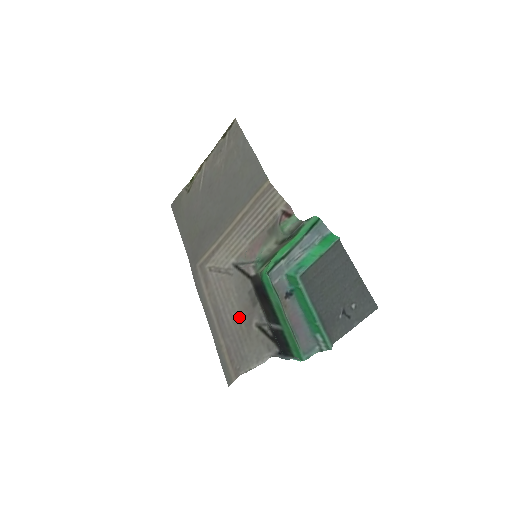
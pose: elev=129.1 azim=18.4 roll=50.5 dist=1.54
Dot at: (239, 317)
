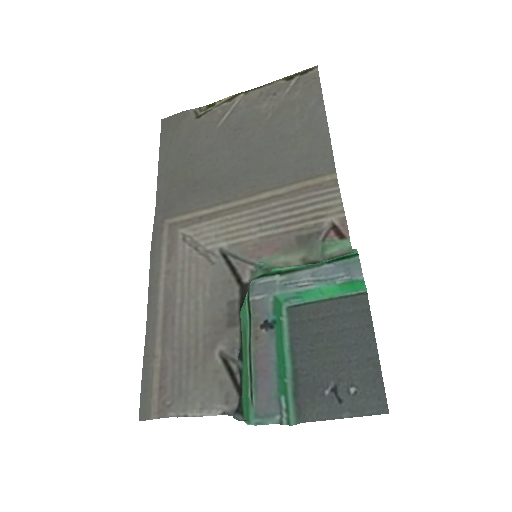
Dot at: (200, 329)
